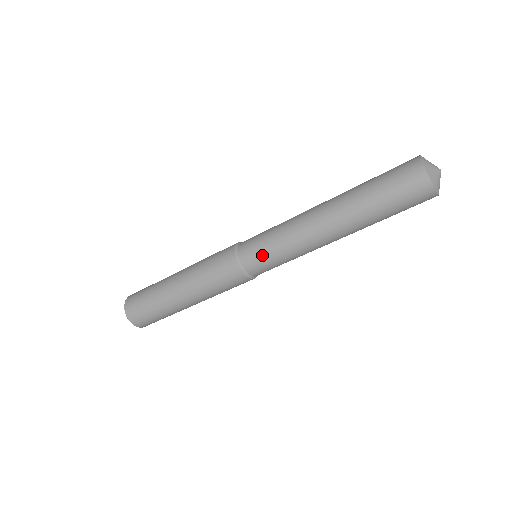
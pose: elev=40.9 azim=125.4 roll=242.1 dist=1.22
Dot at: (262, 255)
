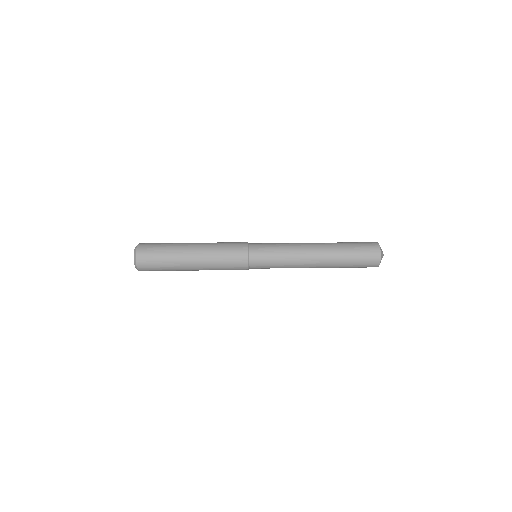
Dot at: (266, 243)
